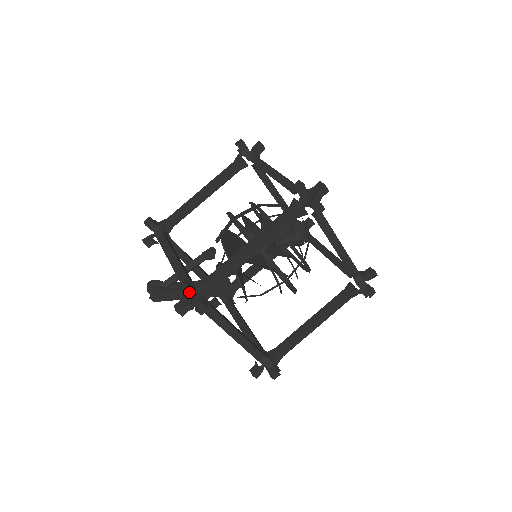
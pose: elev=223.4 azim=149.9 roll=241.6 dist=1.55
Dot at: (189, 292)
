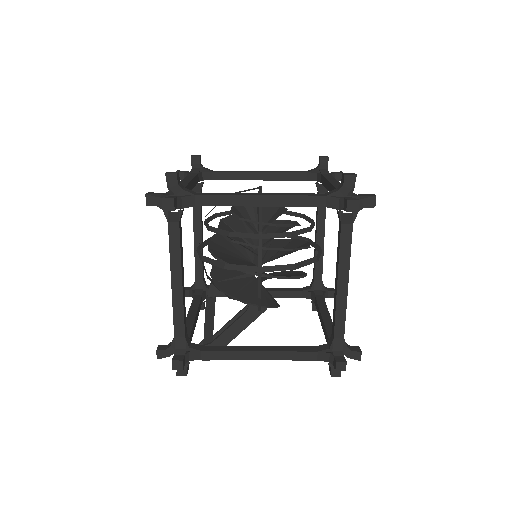
Dot at: (168, 354)
